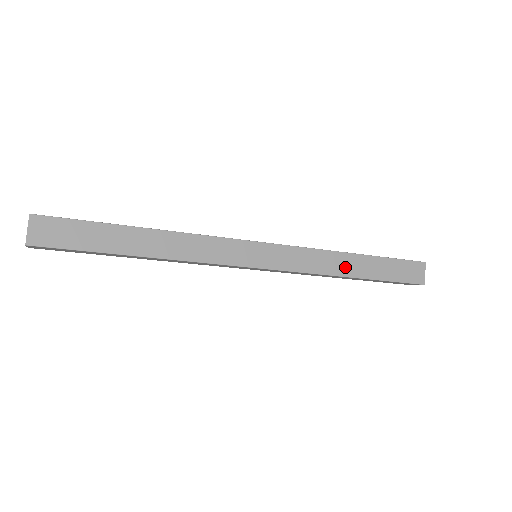
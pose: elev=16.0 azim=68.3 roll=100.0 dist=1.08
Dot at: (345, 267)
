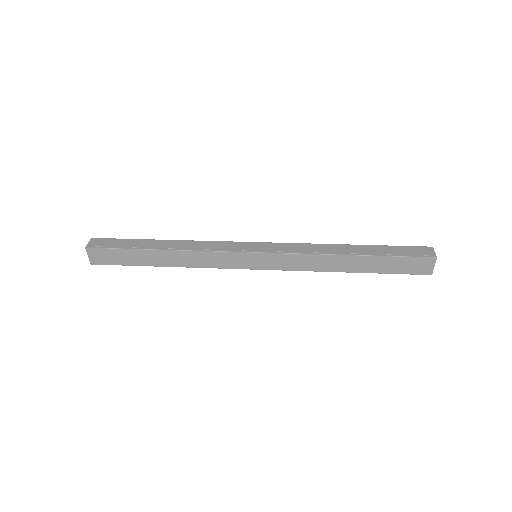
Dot at: (339, 265)
